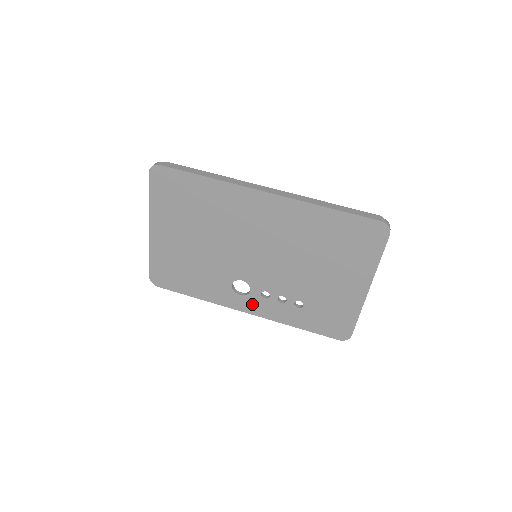
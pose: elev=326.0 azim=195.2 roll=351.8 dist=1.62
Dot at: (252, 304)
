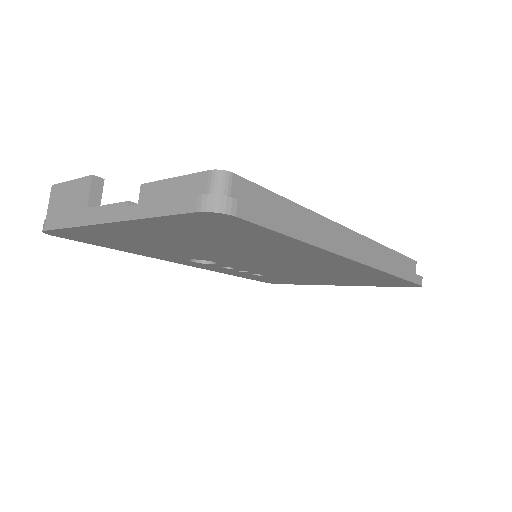
Dot at: (200, 265)
